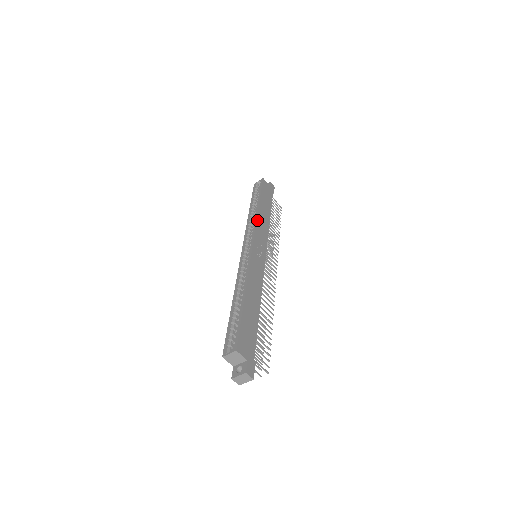
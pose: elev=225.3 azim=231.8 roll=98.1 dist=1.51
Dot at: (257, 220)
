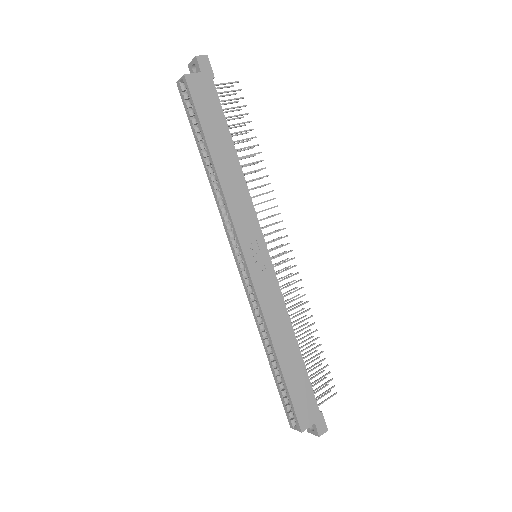
Dot at: (227, 203)
